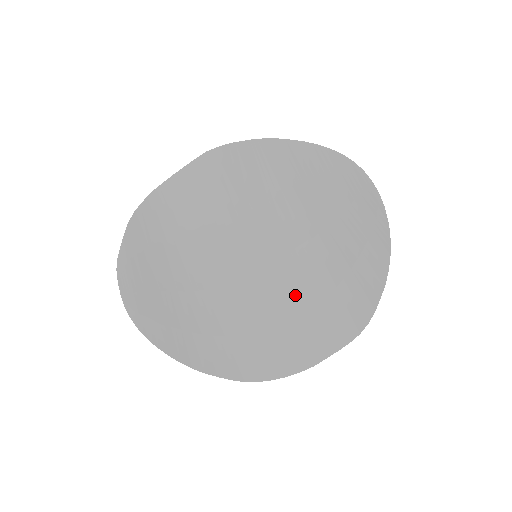
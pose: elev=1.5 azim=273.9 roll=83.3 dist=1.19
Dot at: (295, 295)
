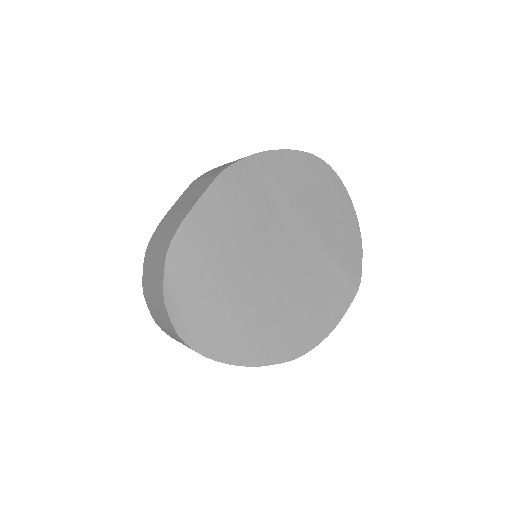
Dot at: (310, 275)
